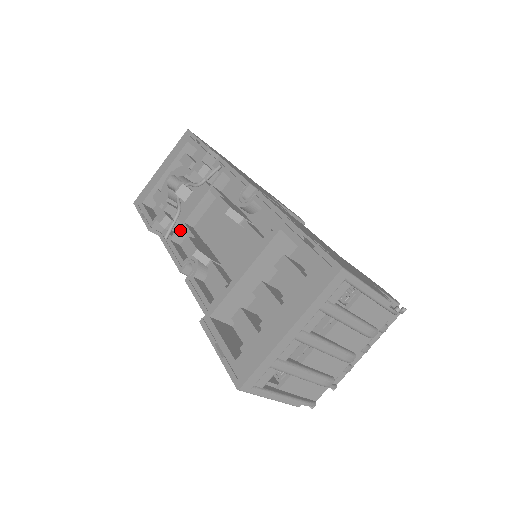
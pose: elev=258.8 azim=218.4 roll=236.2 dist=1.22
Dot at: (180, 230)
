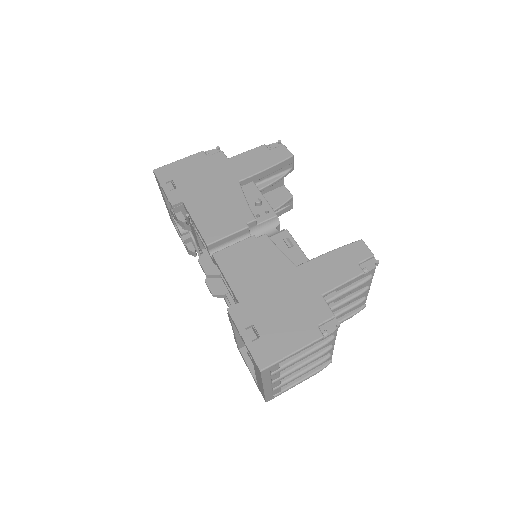
Dot at: occluded
